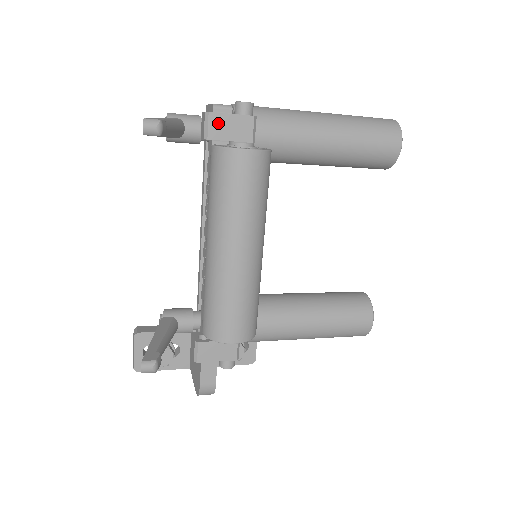
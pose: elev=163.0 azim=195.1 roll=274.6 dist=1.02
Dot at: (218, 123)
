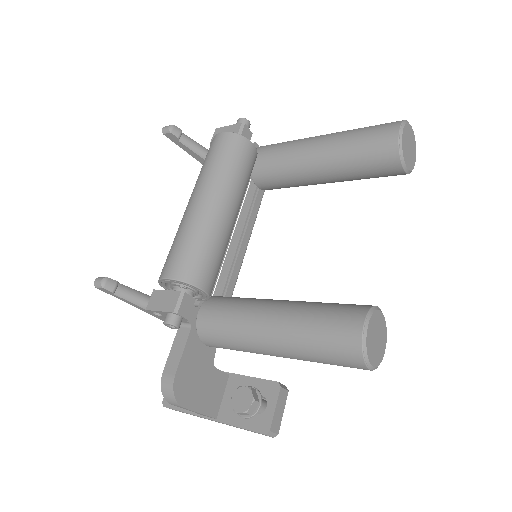
Dot at: occluded
